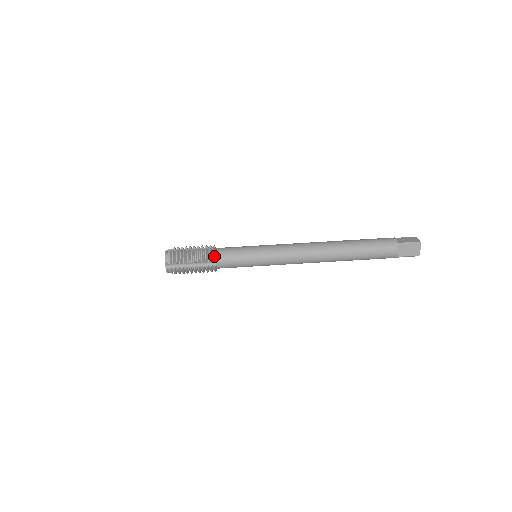
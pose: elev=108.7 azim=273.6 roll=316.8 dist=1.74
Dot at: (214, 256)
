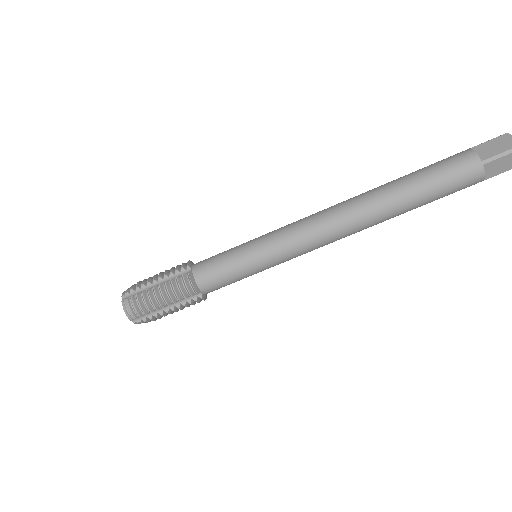
Dot at: (194, 286)
